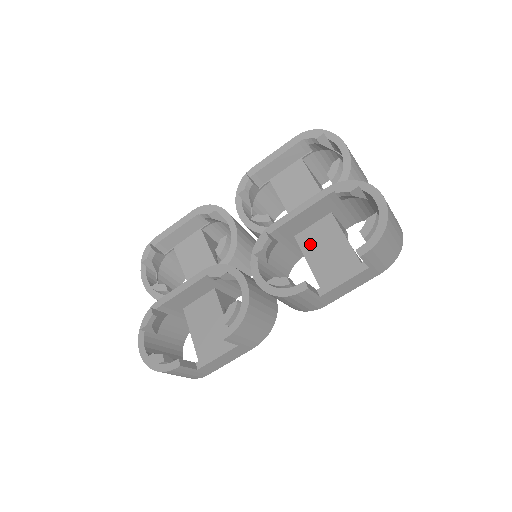
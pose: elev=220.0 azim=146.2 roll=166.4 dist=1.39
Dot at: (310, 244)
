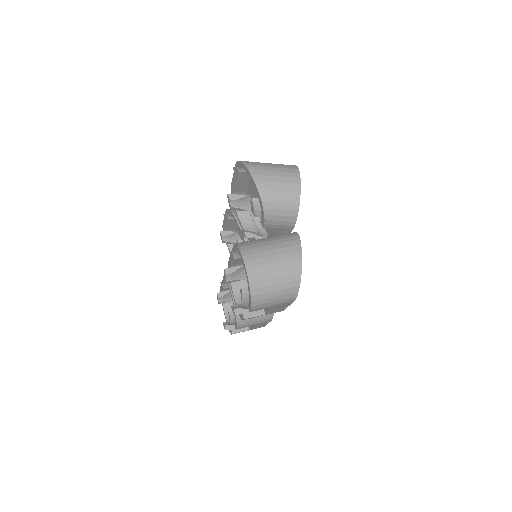
Dot at: occluded
